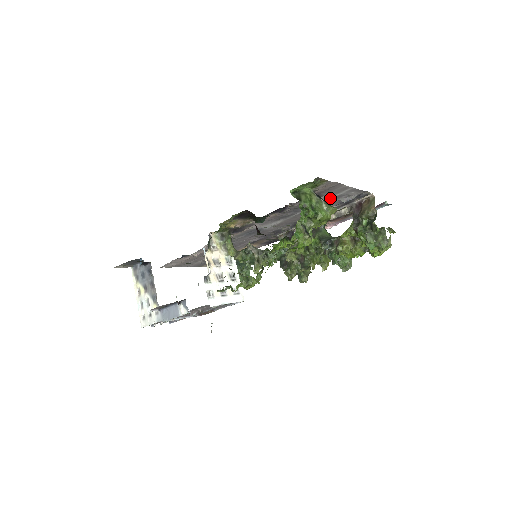
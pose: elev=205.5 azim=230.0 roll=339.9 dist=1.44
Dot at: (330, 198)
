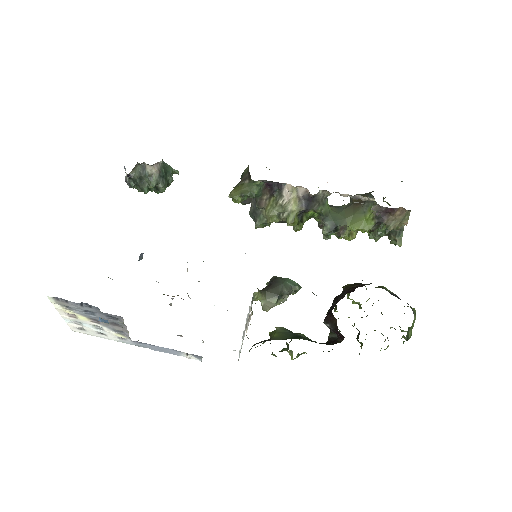
Dot at: occluded
